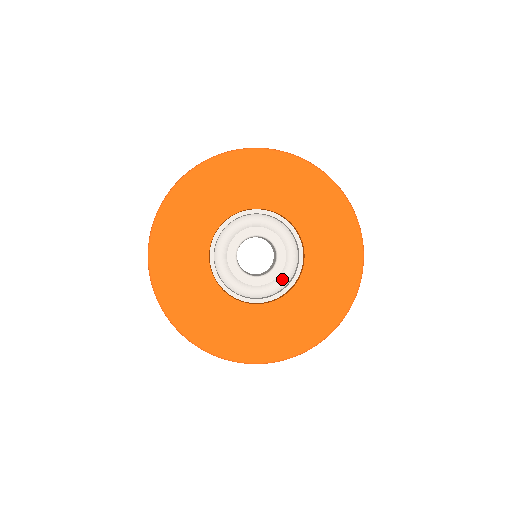
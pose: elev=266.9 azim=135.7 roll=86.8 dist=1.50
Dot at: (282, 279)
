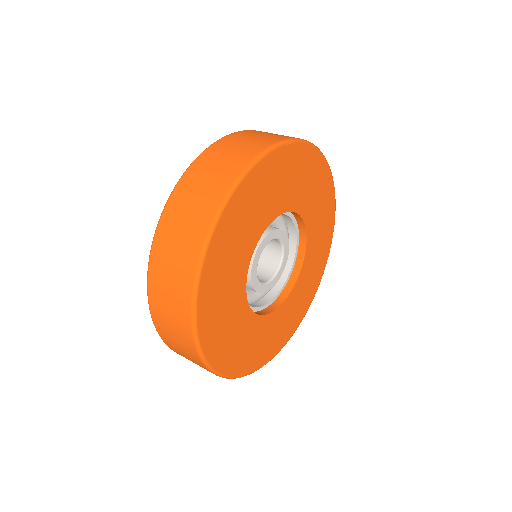
Dot at: occluded
